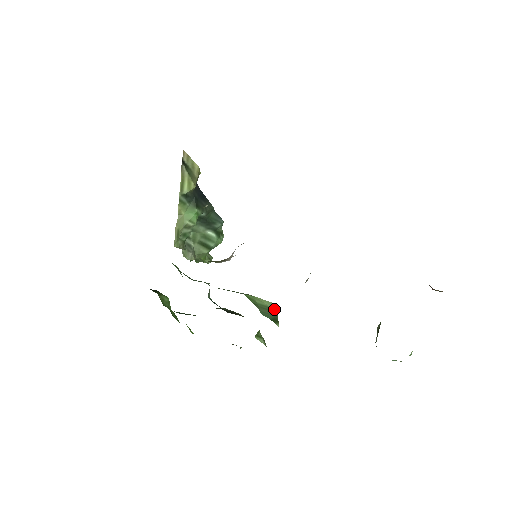
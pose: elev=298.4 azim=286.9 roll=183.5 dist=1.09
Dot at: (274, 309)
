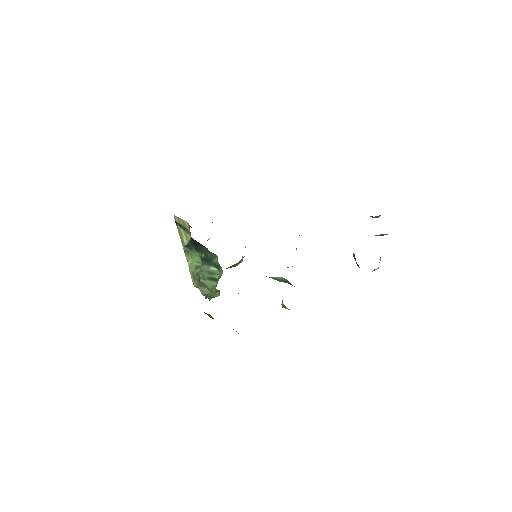
Dot at: (285, 279)
